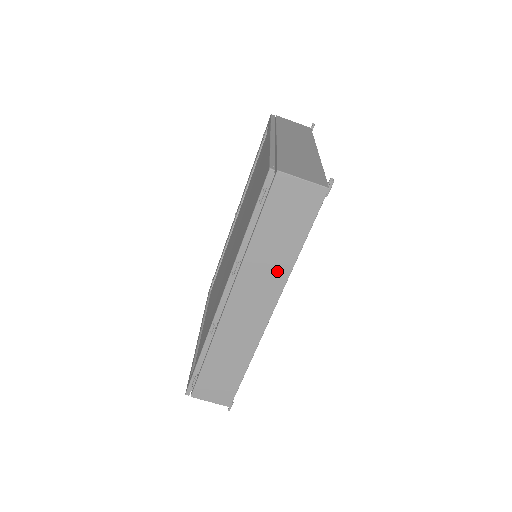
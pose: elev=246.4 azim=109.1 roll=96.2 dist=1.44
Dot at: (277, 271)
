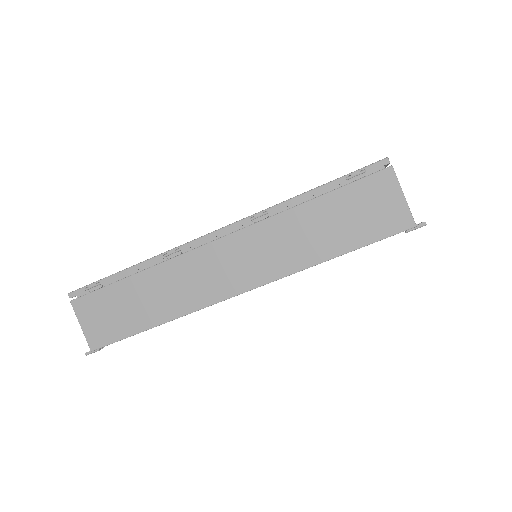
Dot at: (291, 257)
